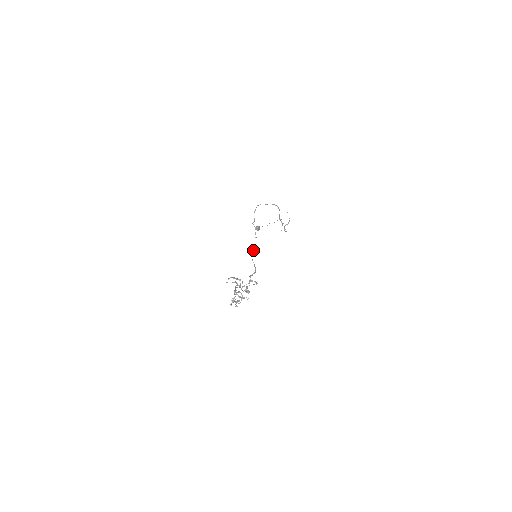
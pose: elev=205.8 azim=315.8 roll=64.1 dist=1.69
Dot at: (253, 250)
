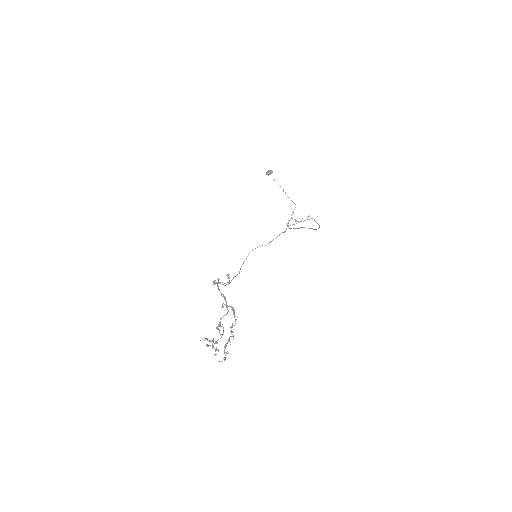
Dot at: occluded
